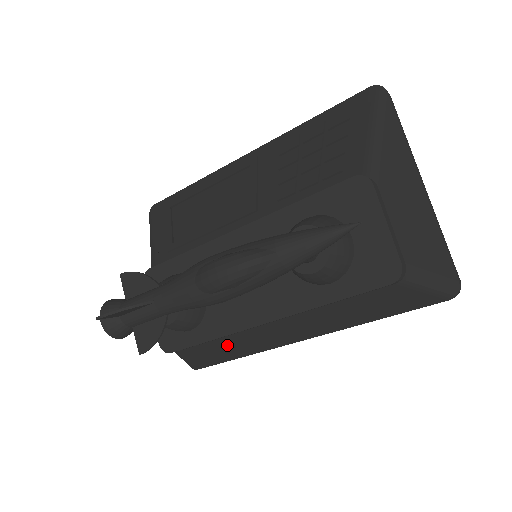
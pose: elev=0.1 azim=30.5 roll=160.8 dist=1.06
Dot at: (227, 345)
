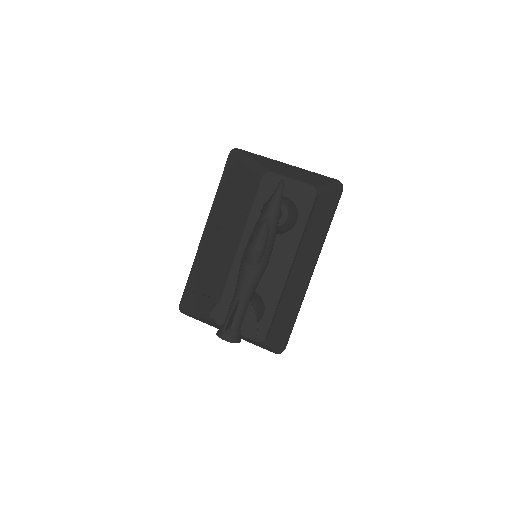
Dot at: (285, 308)
